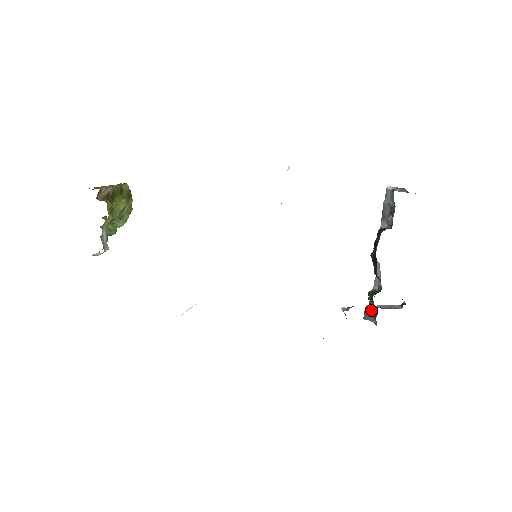
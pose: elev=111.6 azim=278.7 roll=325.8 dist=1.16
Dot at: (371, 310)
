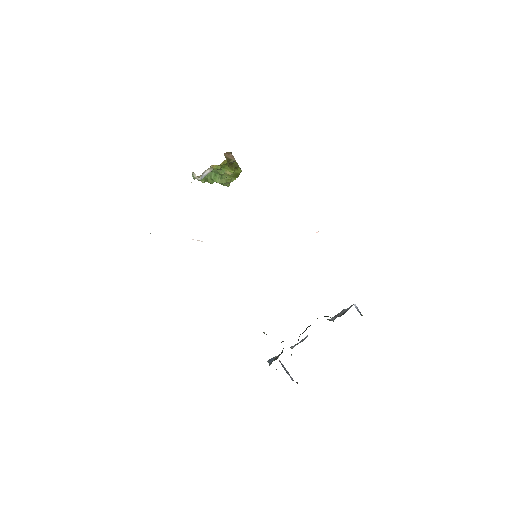
Dot at: (276, 358)
